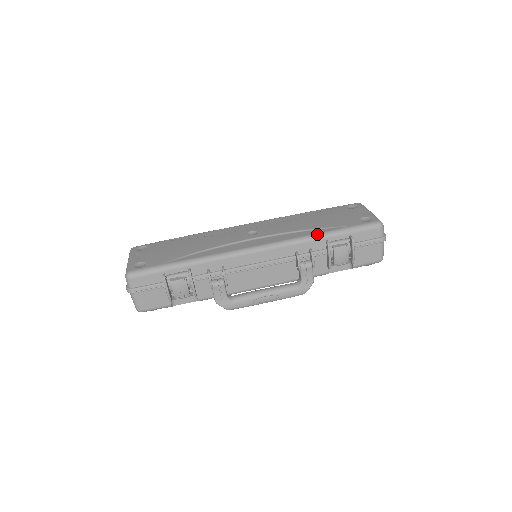
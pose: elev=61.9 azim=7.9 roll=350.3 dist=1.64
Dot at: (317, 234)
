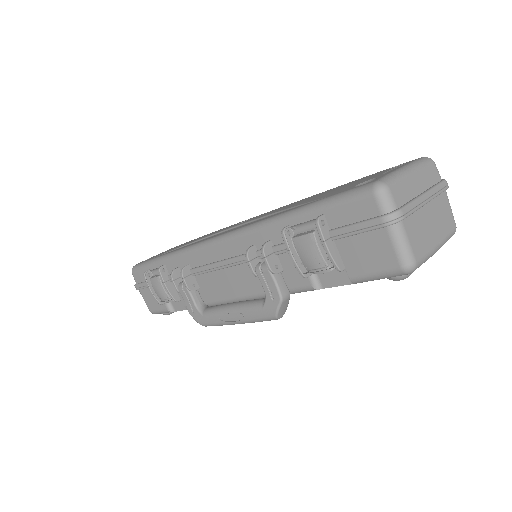
Dot at: (277, 215)
